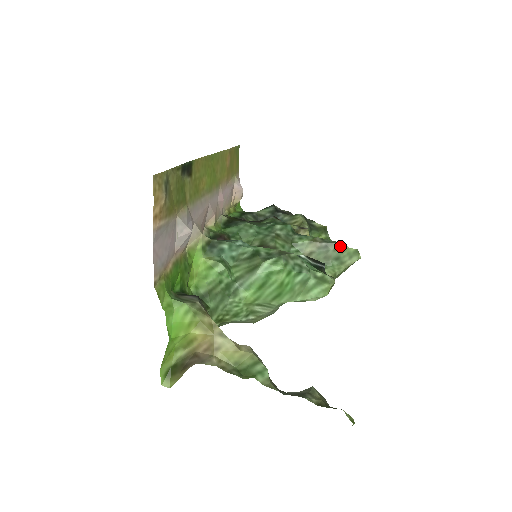
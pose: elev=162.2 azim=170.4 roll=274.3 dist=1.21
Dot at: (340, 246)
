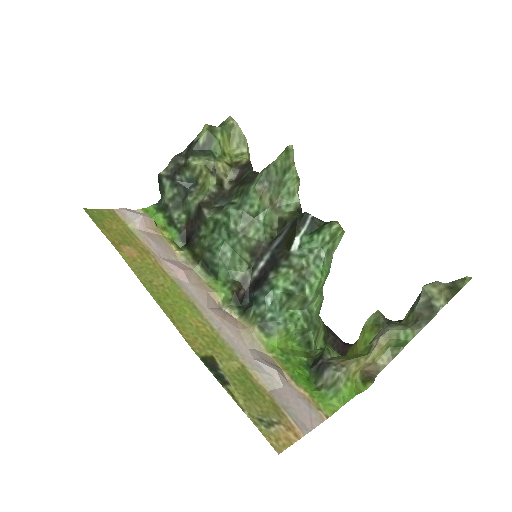
Dot at: (276, 168)
